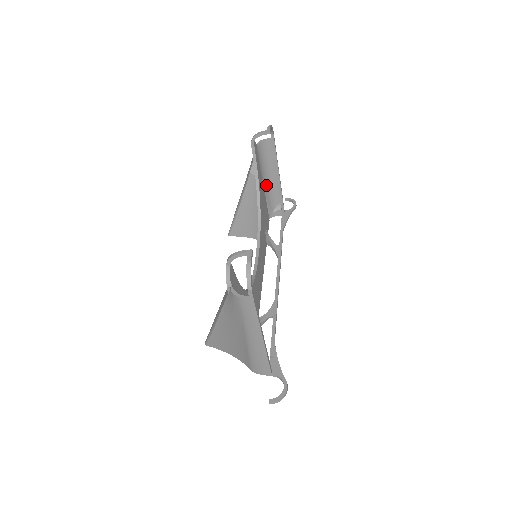
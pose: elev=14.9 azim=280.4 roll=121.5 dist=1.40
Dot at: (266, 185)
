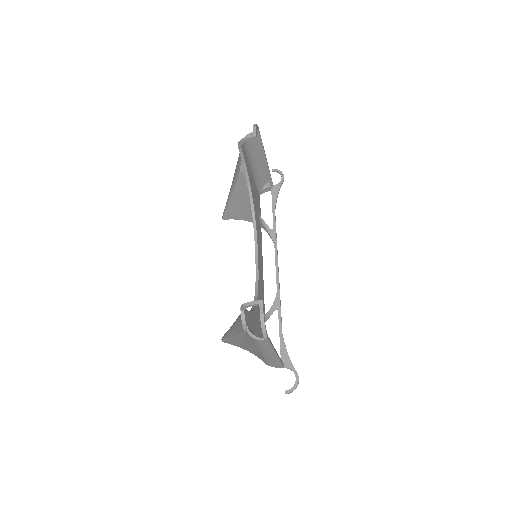
Dot at: (254, 171)
